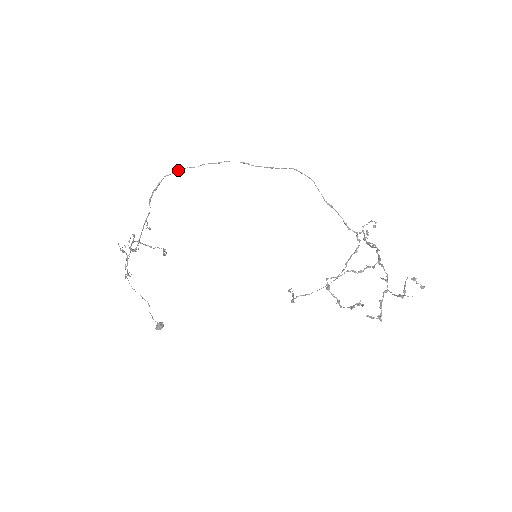
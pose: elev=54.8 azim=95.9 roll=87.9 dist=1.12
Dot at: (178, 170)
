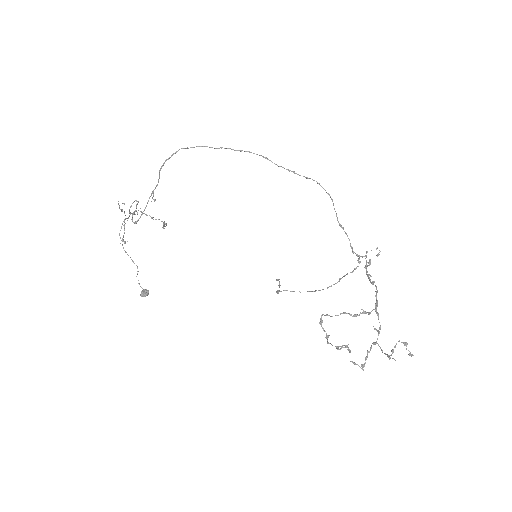
Dot at: (196, 146)
